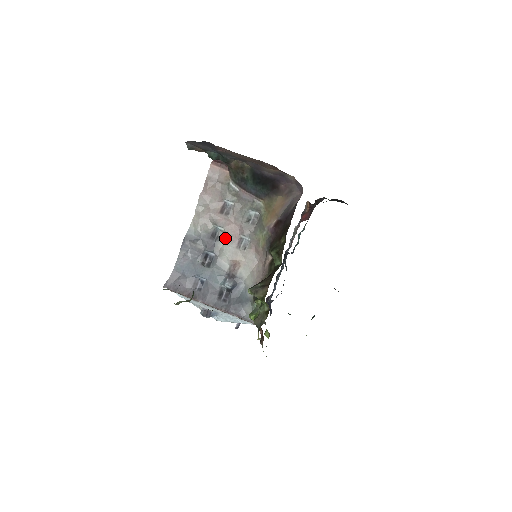
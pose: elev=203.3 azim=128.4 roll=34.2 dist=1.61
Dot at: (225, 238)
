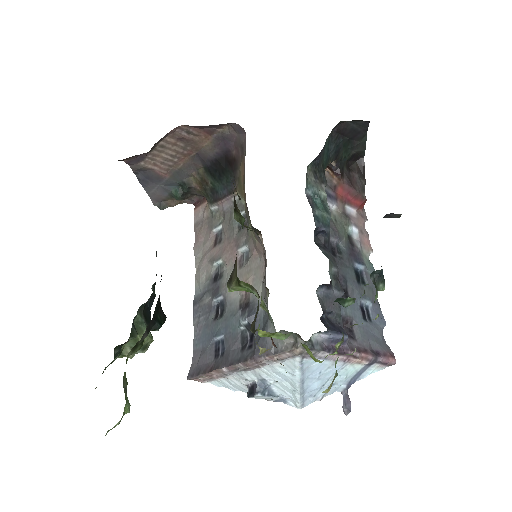
Dot at: (226, 268)
